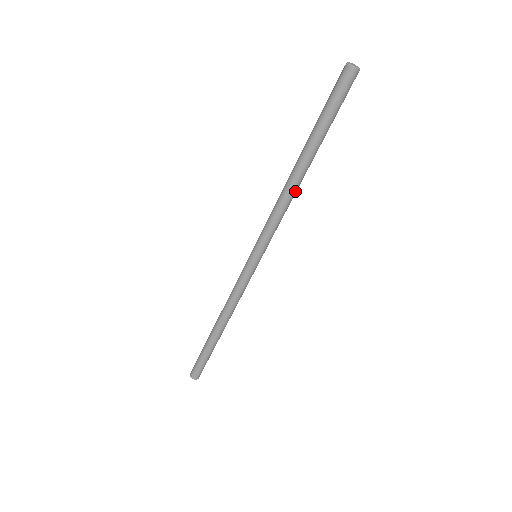
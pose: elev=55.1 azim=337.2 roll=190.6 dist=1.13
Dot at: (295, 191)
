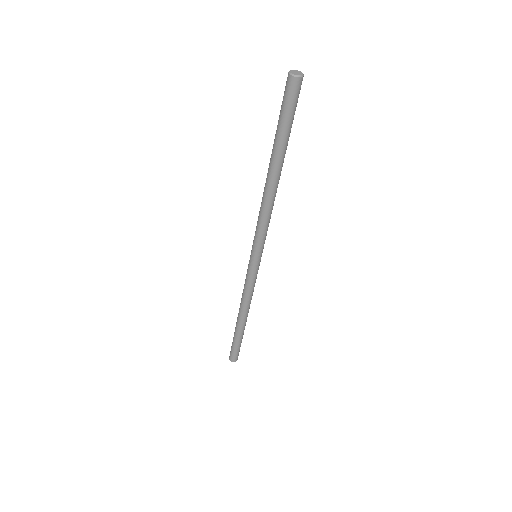
Dot at: (275, 195)
